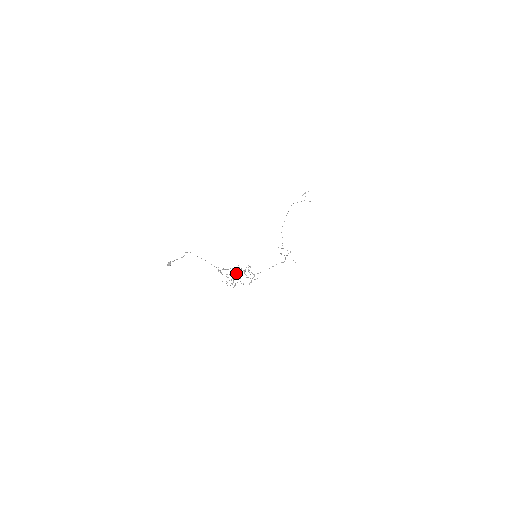
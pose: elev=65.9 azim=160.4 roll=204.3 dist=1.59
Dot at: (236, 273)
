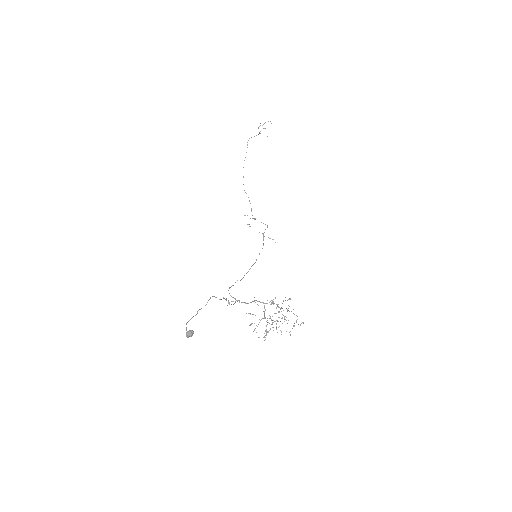
Dot at: occluded
